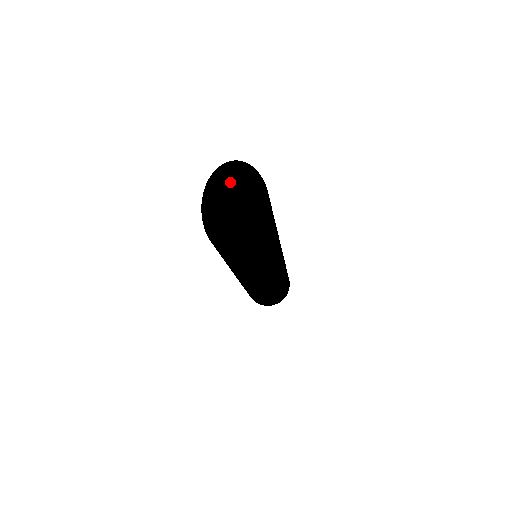
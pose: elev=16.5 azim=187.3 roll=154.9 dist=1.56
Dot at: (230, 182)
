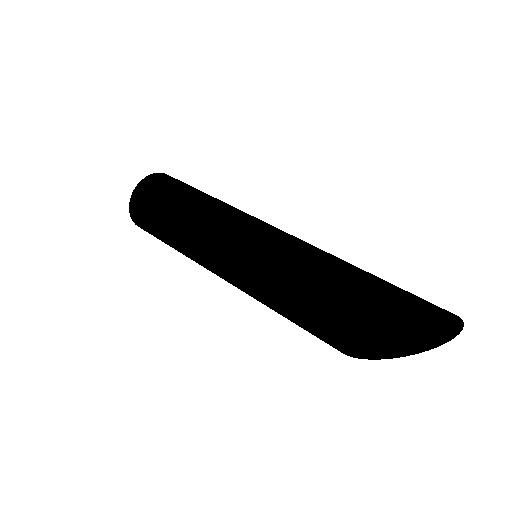
Dot at: occluded
